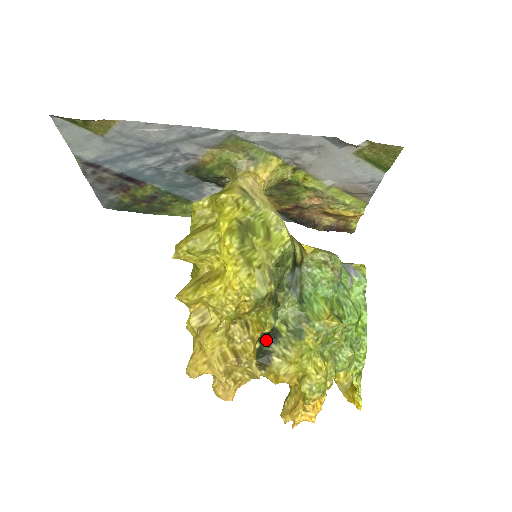
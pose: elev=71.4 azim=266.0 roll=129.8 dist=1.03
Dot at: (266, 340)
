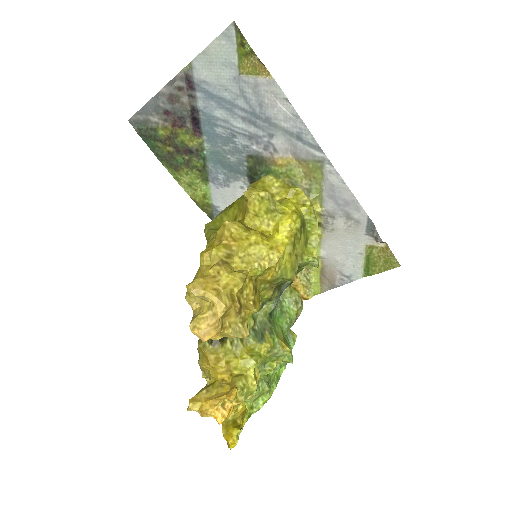
Dot at: occluded
